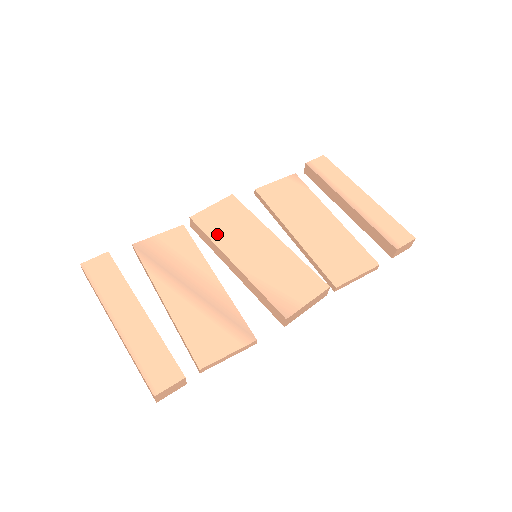
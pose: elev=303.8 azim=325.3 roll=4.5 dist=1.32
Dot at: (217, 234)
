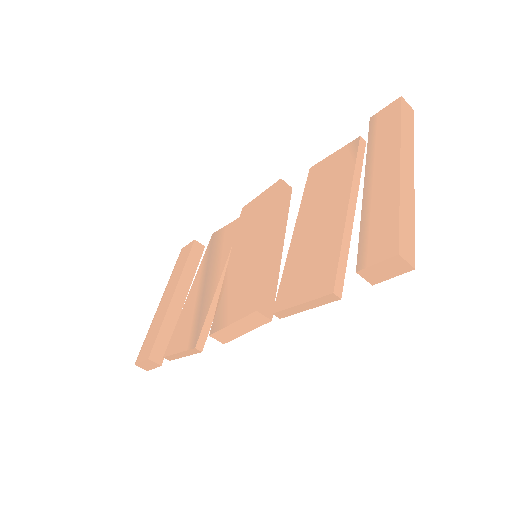
Dot at: (242, 228)
